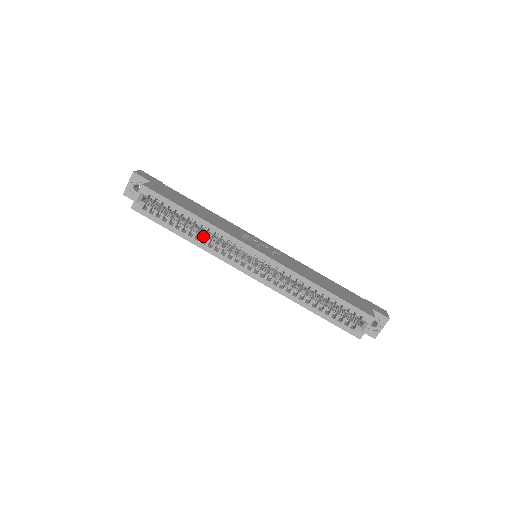
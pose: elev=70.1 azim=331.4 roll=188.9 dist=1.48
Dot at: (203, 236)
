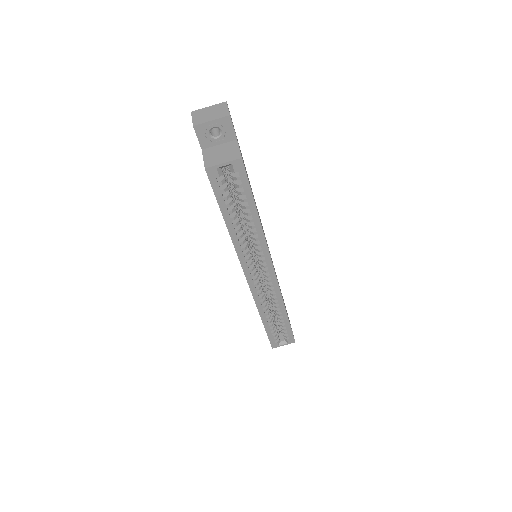
Dot at: occluded
